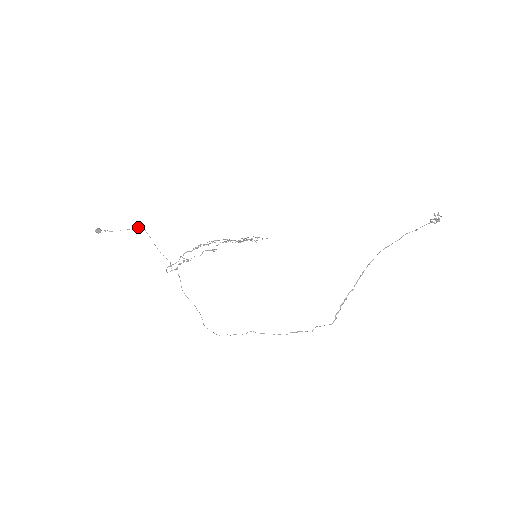
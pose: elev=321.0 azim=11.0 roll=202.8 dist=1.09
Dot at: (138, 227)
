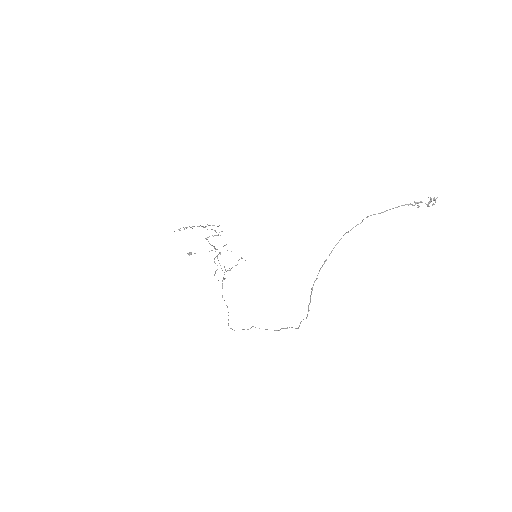
Dot at: occluded
